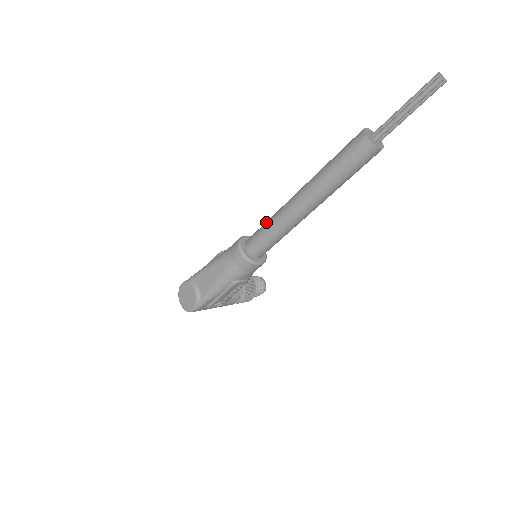
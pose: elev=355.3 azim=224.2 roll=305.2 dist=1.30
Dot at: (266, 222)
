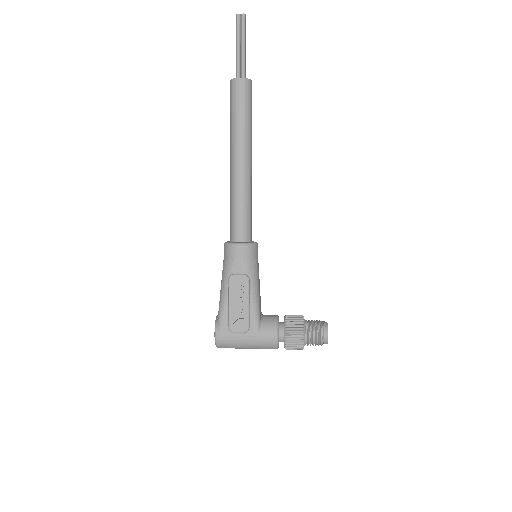
Dot at: occluded
